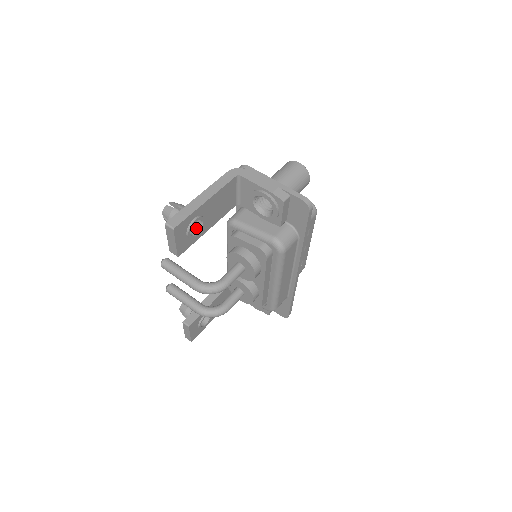
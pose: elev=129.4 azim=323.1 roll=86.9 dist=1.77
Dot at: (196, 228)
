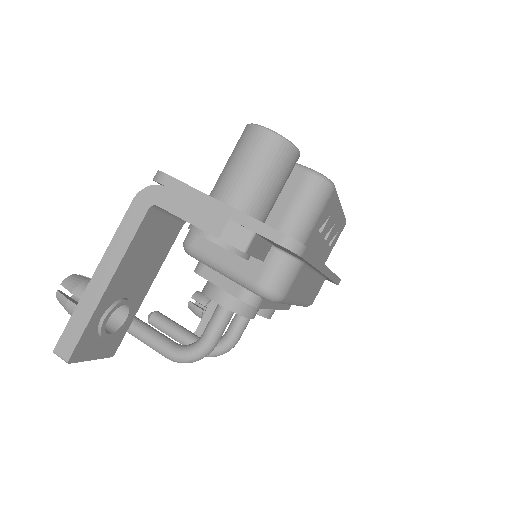
Dot at: (121, 308)
